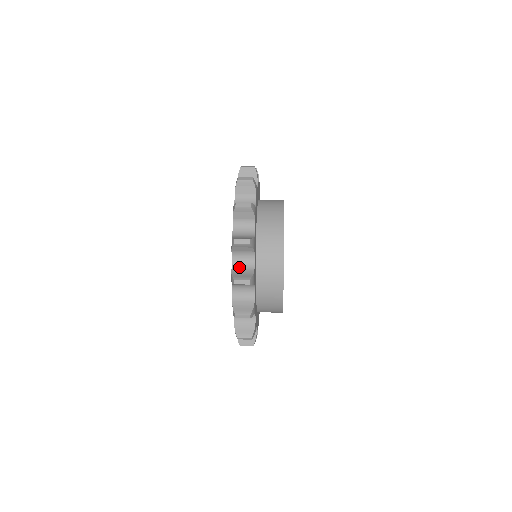
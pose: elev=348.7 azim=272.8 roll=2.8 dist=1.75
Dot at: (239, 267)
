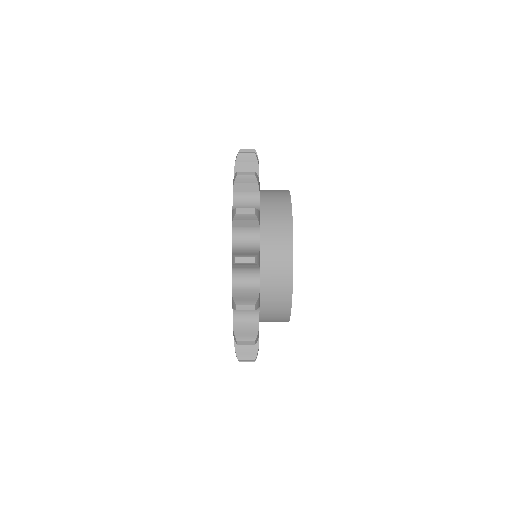
Dot at: occluded
